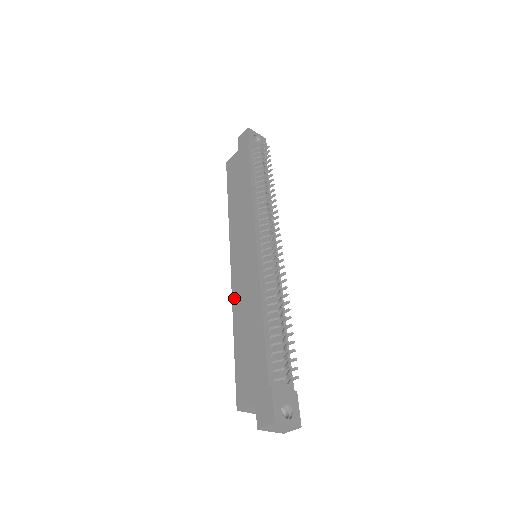
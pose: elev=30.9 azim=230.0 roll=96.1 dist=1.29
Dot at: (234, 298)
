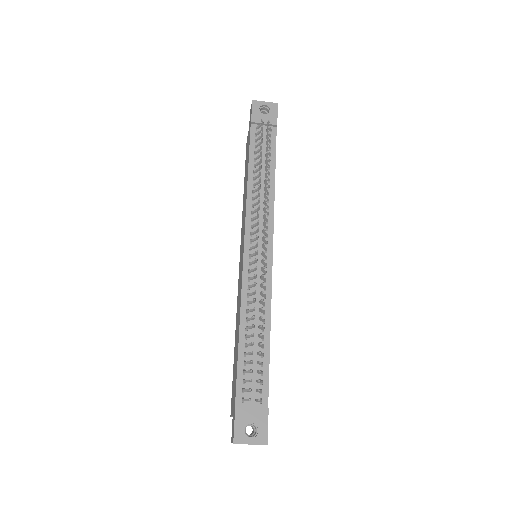
Dot at: (237, 303)
